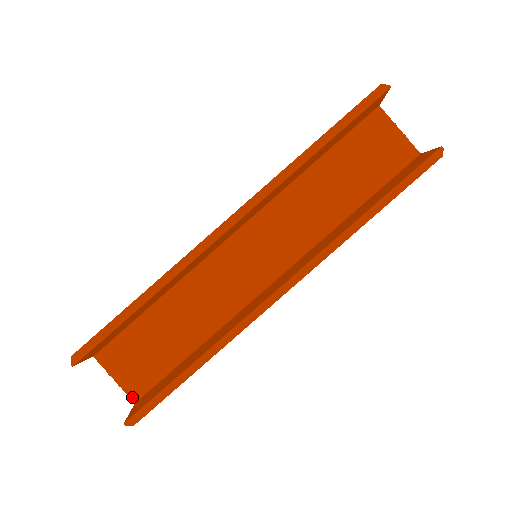
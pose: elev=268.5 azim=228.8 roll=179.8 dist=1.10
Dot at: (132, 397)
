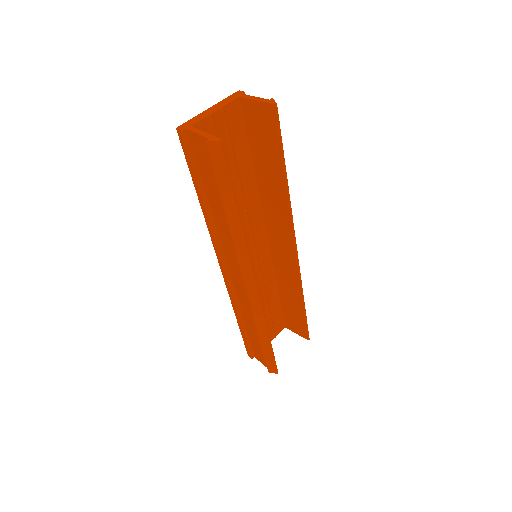
Dot at: (282, 329)
